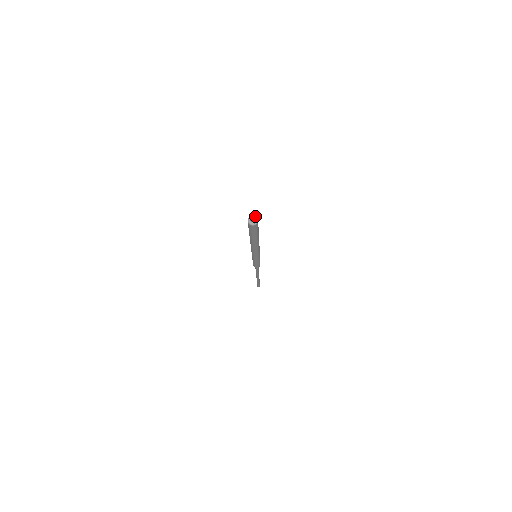
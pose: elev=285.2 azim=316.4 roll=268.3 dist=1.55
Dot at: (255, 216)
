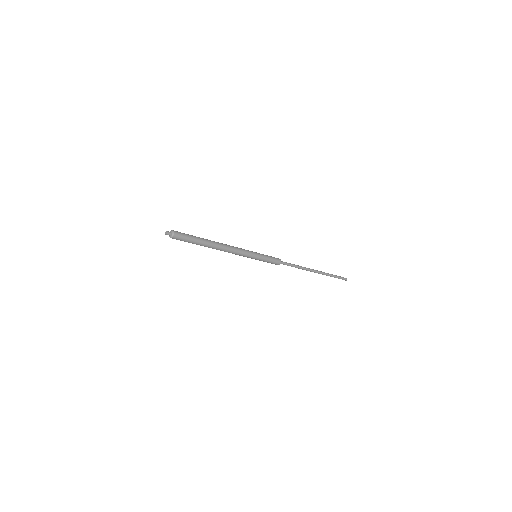
Dot at: (172, 230)
